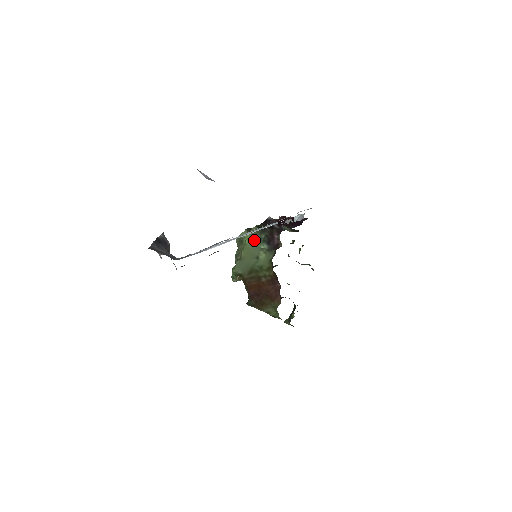
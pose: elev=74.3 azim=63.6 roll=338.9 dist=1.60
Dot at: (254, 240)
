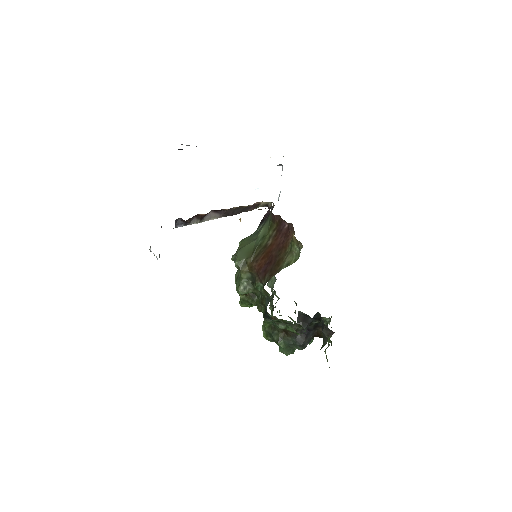
Dot at: (248, 237)
